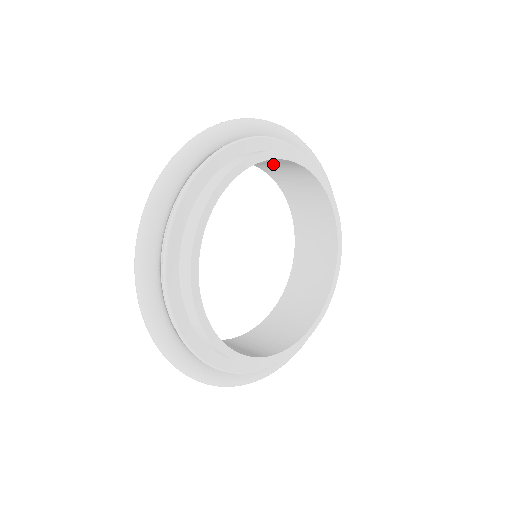
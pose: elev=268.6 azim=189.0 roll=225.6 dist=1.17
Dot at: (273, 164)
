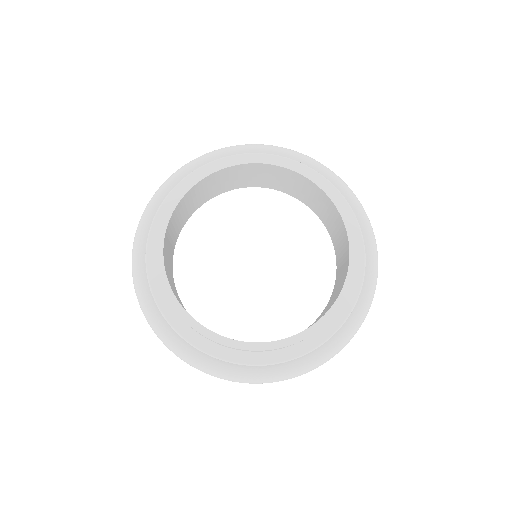
Dot at: (334, 224)
